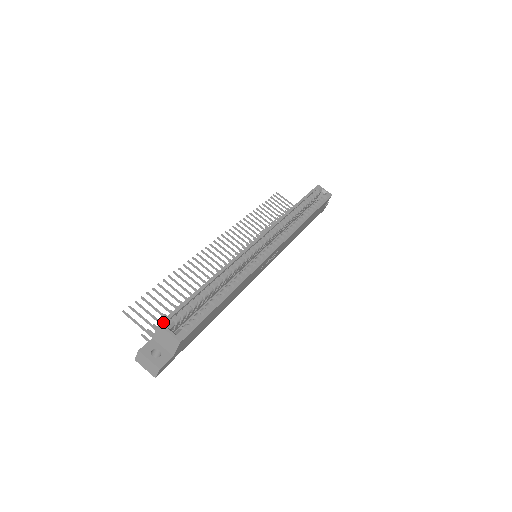
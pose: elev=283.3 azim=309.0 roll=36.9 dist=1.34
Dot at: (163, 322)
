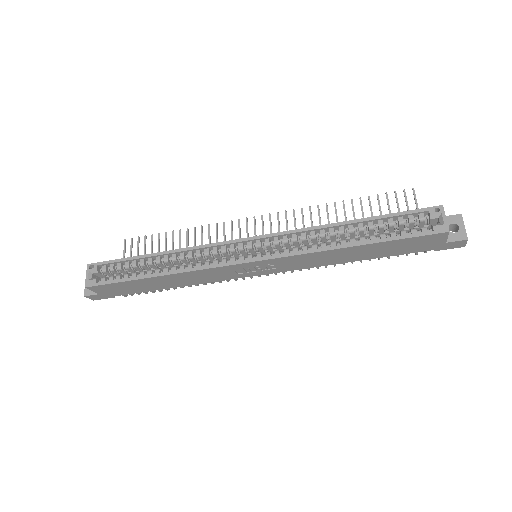
Dot at: (93, 265)
